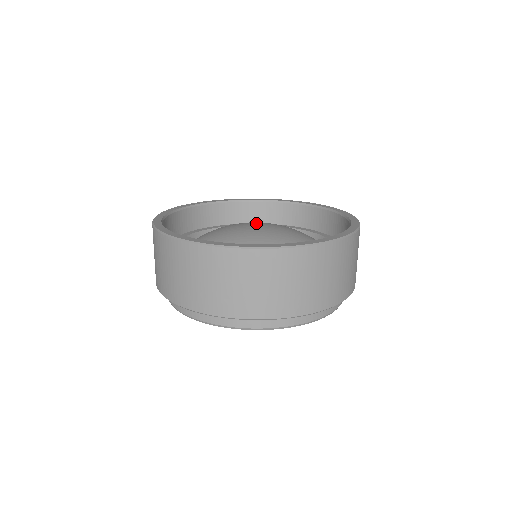
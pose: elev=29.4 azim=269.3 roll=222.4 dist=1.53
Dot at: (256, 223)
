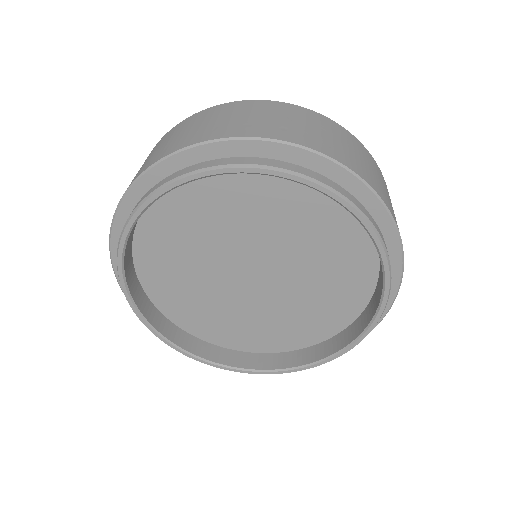
Dot at: occluded
